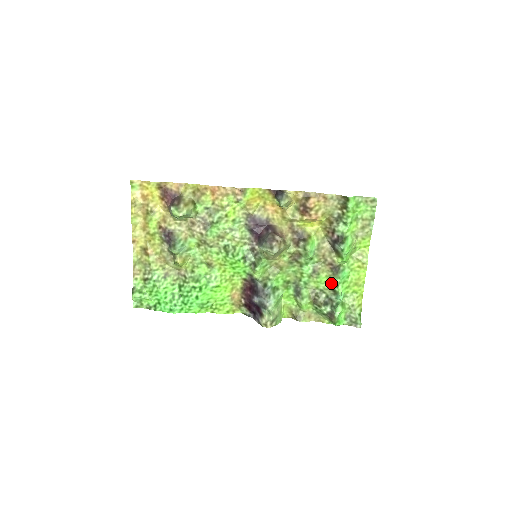
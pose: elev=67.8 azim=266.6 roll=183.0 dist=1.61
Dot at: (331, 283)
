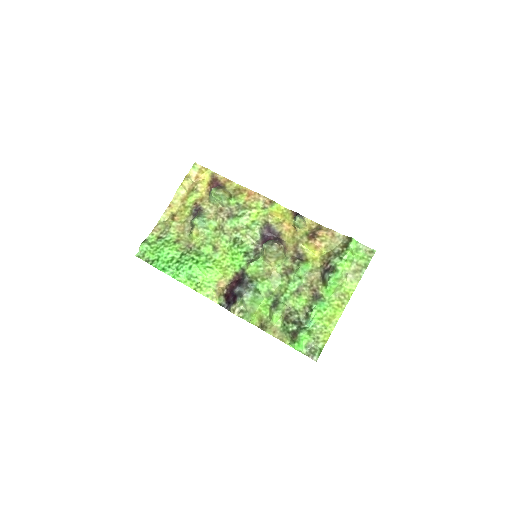
Dot at: (307, 307)
